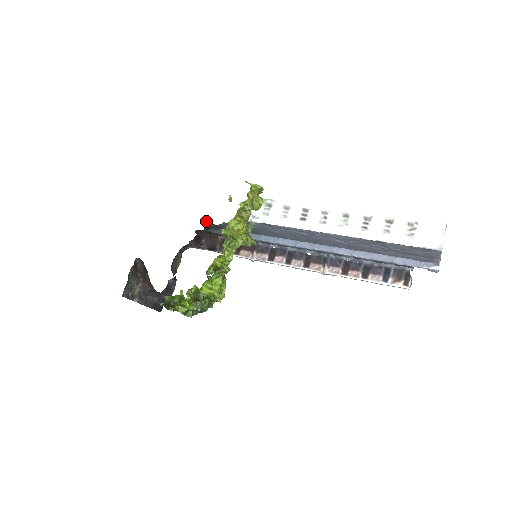
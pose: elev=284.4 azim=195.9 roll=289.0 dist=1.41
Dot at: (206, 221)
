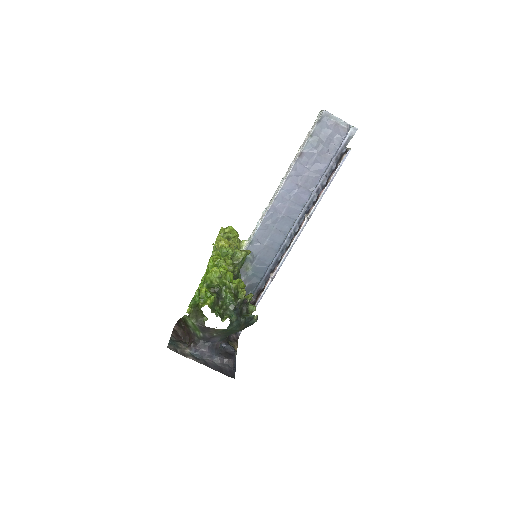
Dot at: occluded
